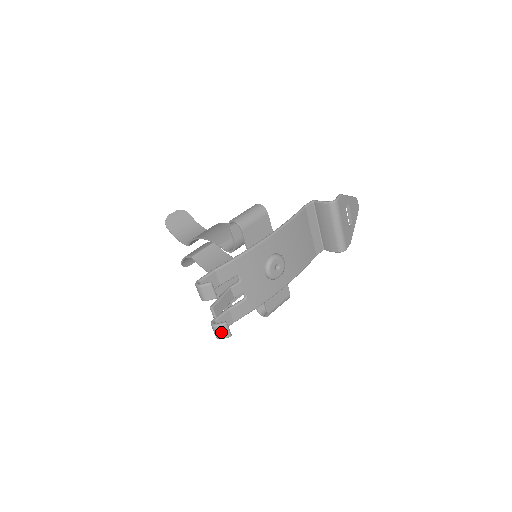
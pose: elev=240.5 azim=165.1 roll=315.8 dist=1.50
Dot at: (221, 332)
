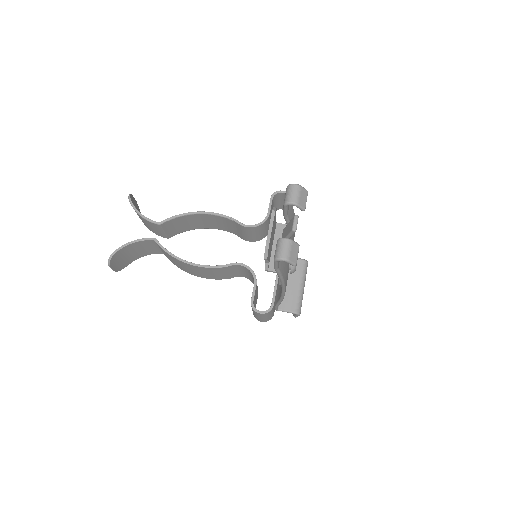
Dot at: (292, 251)
